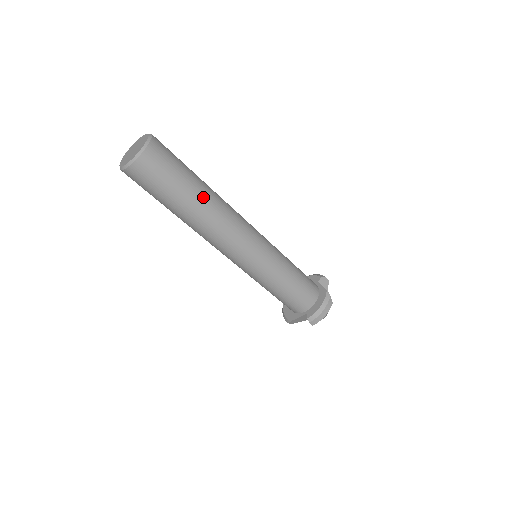
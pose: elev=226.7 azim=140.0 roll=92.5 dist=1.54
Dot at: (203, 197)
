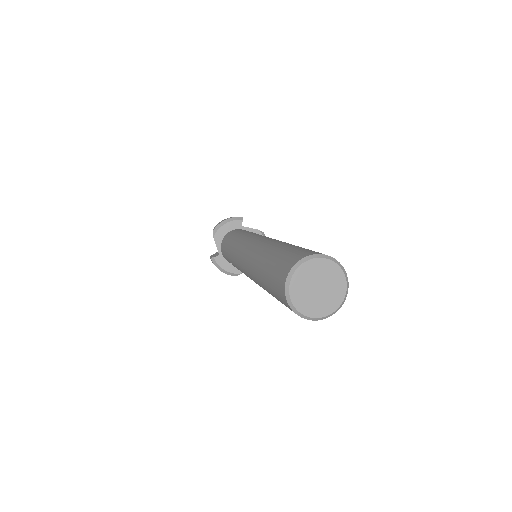
Dot at: occluded
